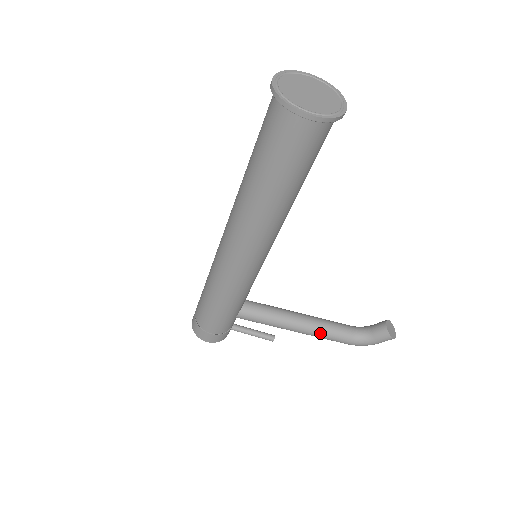
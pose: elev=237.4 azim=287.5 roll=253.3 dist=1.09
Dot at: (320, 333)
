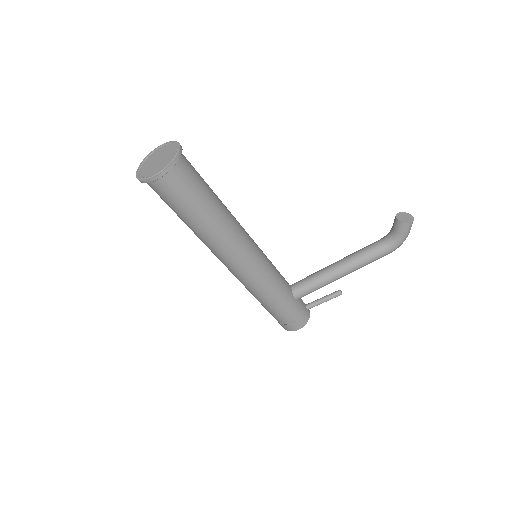
Dot at: (359, 263)
